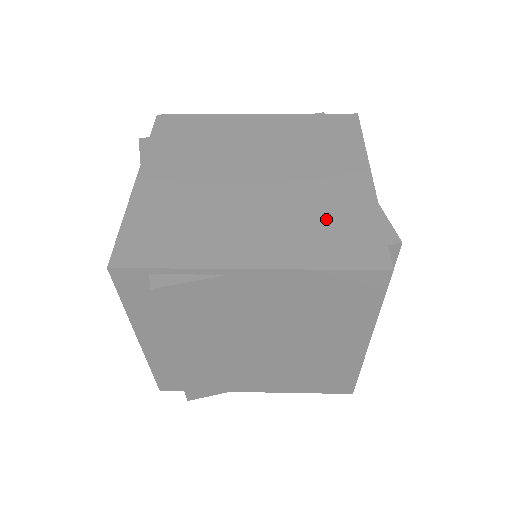
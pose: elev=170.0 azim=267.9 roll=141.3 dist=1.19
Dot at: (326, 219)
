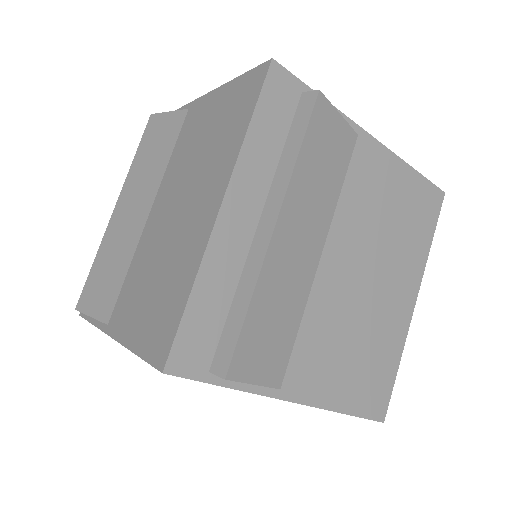
Dot at: occluded
